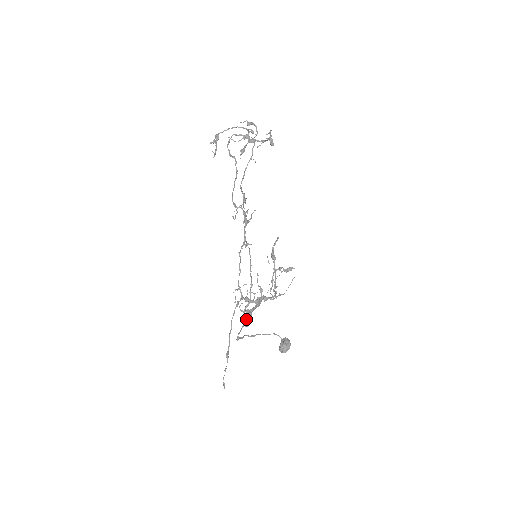
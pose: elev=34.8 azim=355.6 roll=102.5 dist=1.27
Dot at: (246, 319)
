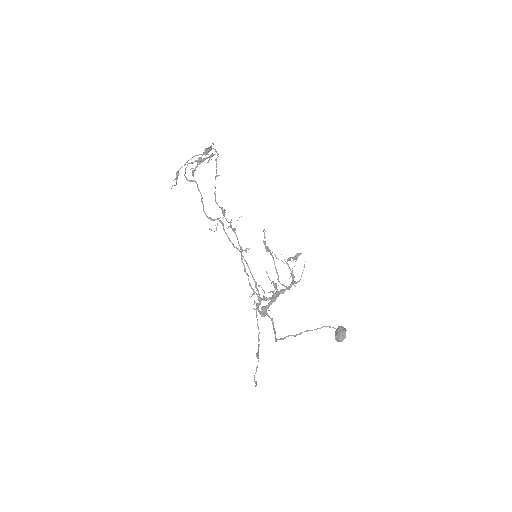
Dot at: (262, 315)
